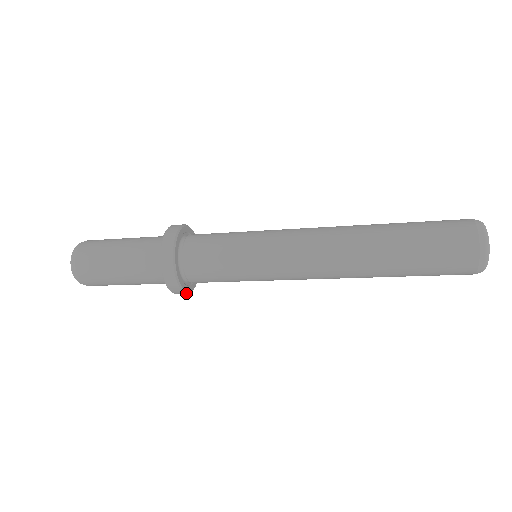
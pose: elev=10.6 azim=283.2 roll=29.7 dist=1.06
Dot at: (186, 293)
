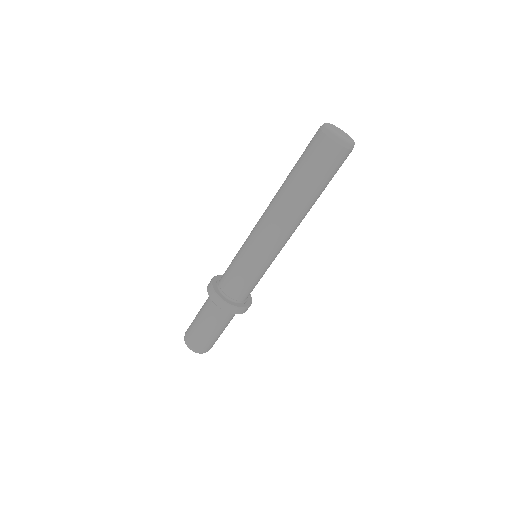
Dot at: (227, 304)
